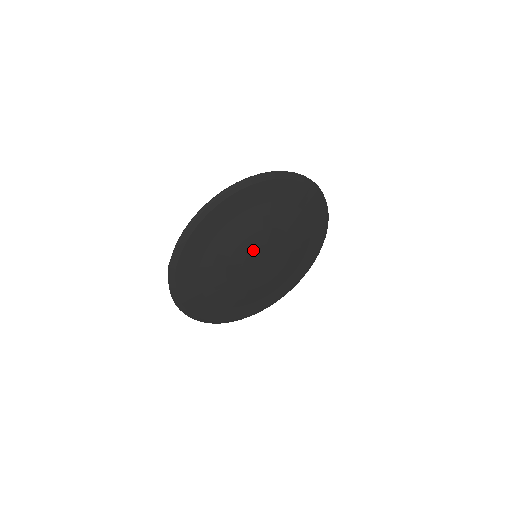
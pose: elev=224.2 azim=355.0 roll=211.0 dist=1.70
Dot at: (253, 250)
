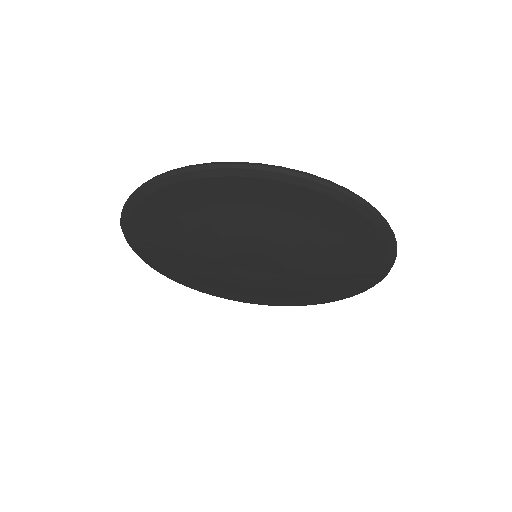
Dot at: (240, 253)
